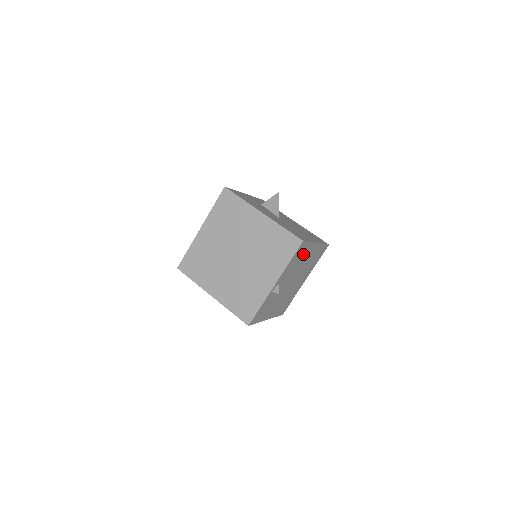
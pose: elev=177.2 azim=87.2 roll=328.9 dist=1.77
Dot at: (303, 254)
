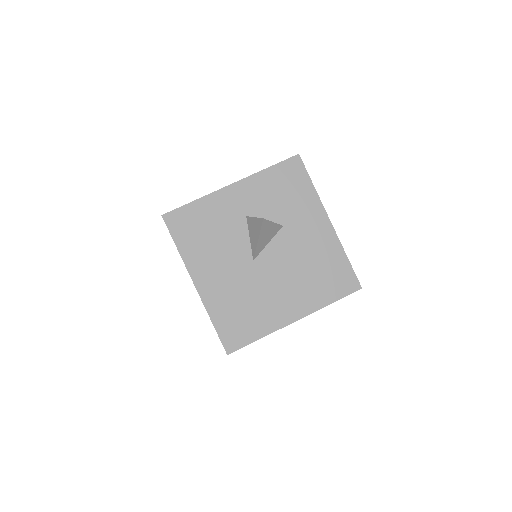
Dot at: occluded
